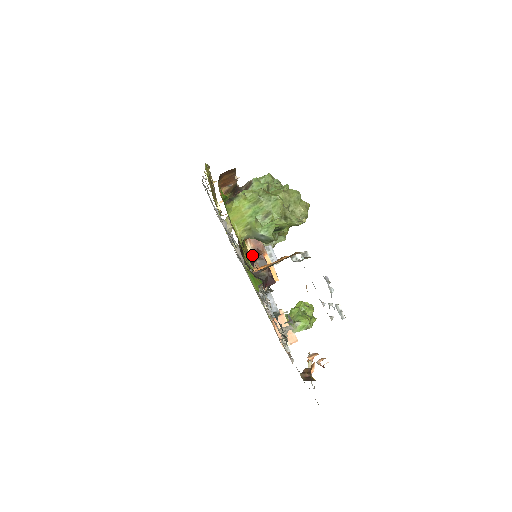
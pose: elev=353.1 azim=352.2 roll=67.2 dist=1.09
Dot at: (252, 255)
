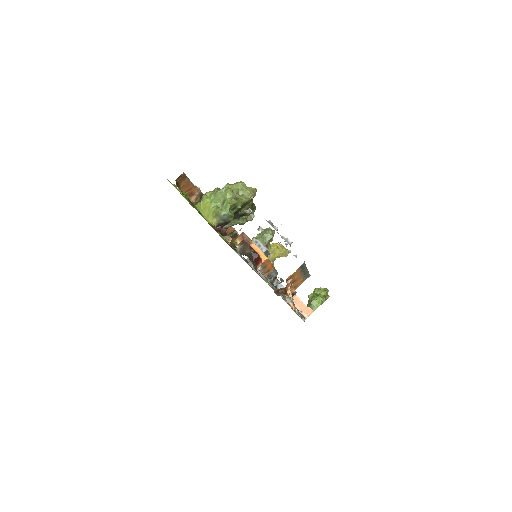
Dot at: occluded
